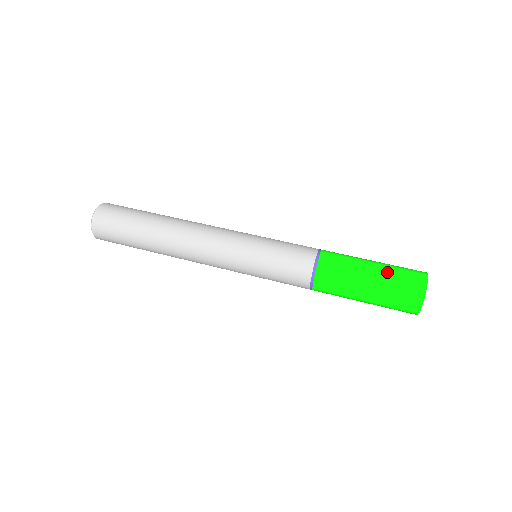
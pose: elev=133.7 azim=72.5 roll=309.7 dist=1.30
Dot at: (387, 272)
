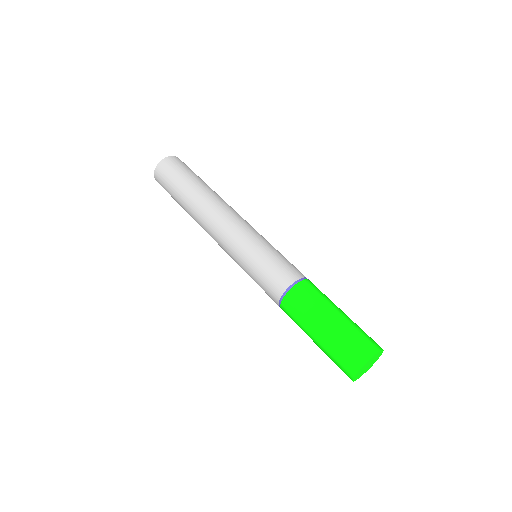
Dot at: (347, 325)
